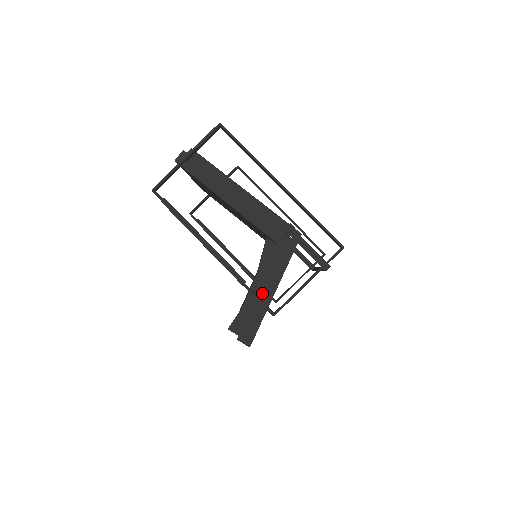
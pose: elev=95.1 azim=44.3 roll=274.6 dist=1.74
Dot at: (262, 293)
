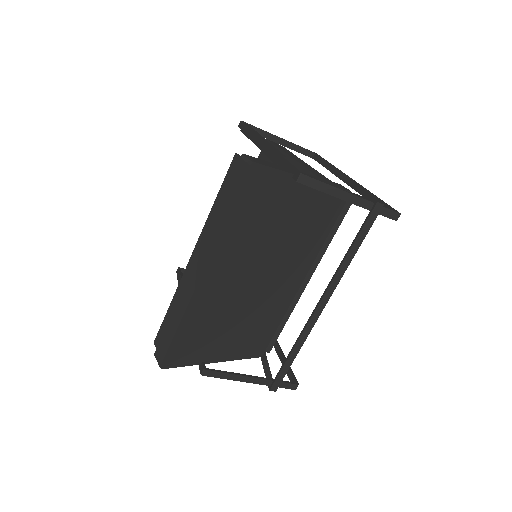
Dot at: occluded
